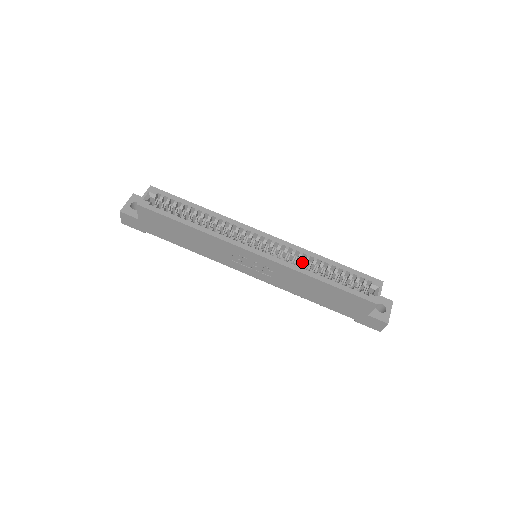
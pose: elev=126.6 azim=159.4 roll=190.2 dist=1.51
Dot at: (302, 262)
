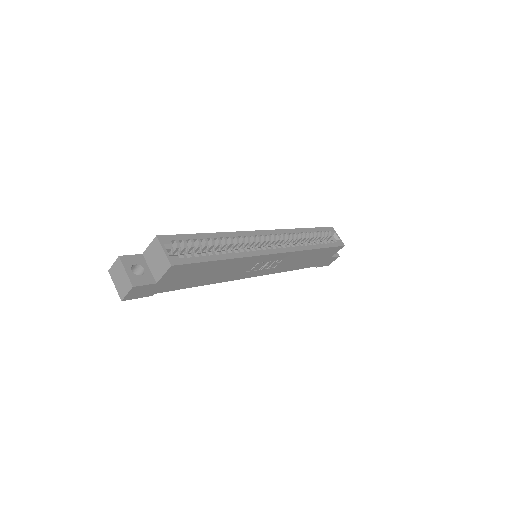
Dot at: (292, 241)
